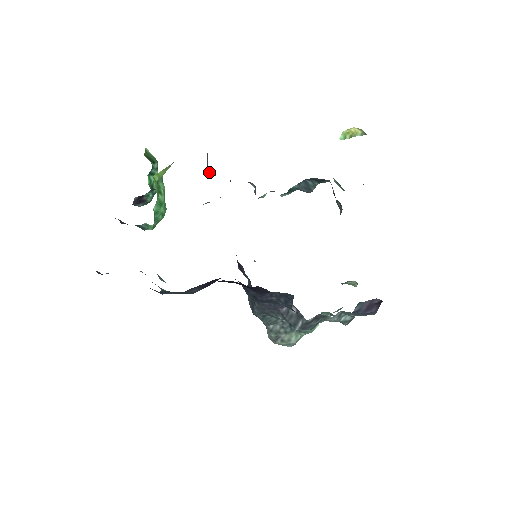
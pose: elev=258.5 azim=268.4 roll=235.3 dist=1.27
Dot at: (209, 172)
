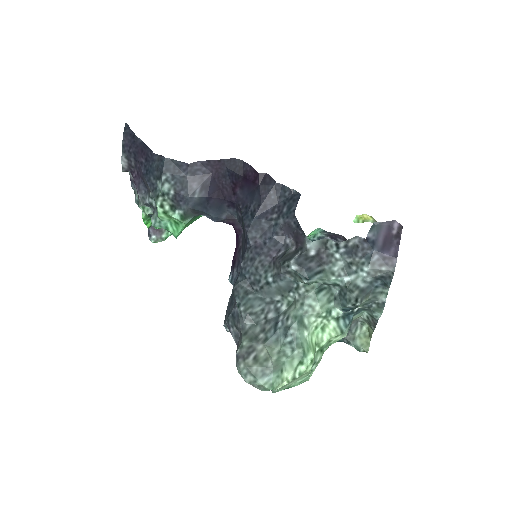
Dot at: occluded
